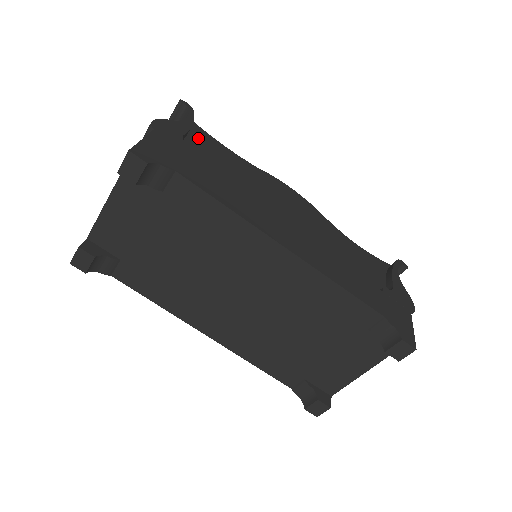
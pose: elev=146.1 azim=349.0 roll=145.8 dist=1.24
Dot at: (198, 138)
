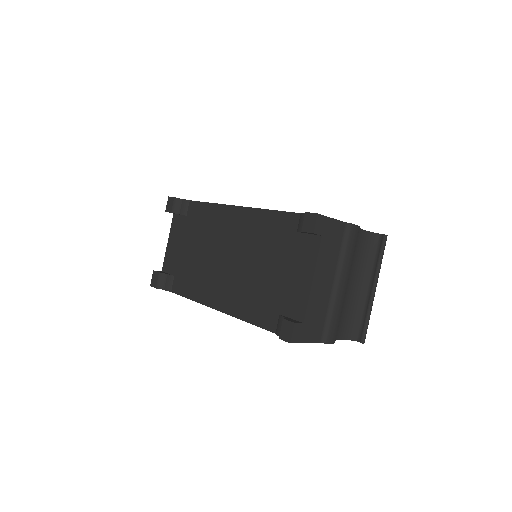
Dot at: occluded
